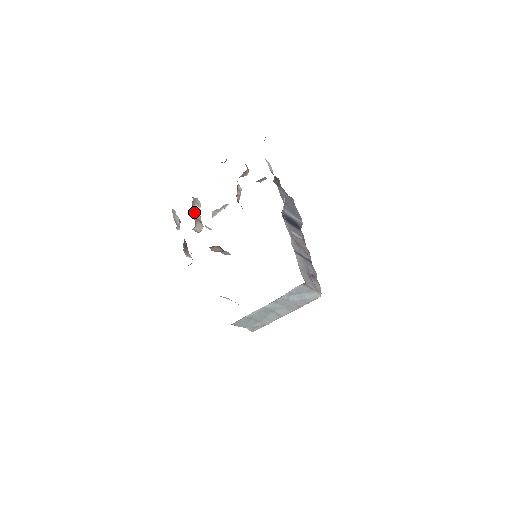
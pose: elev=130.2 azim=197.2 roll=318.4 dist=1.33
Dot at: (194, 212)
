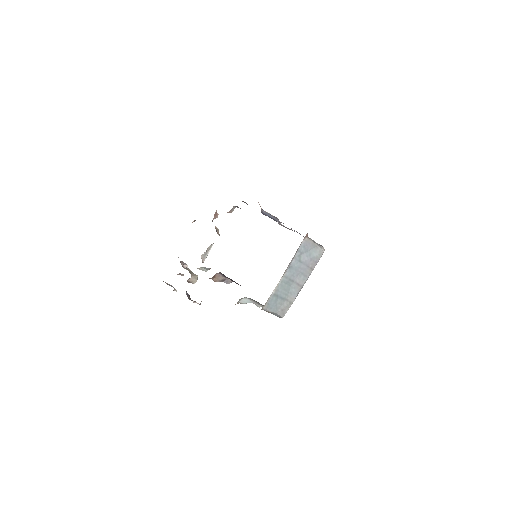
Dot at: occluded
